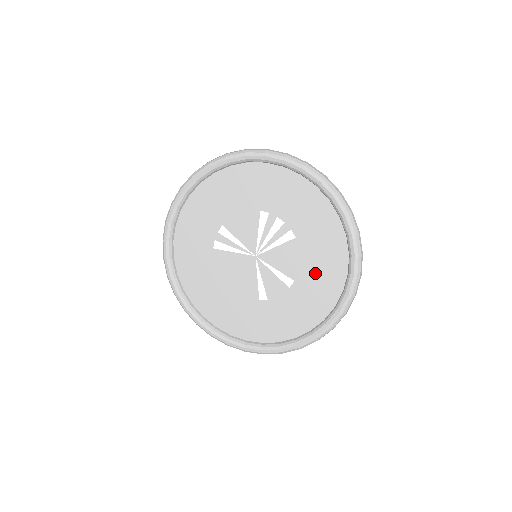
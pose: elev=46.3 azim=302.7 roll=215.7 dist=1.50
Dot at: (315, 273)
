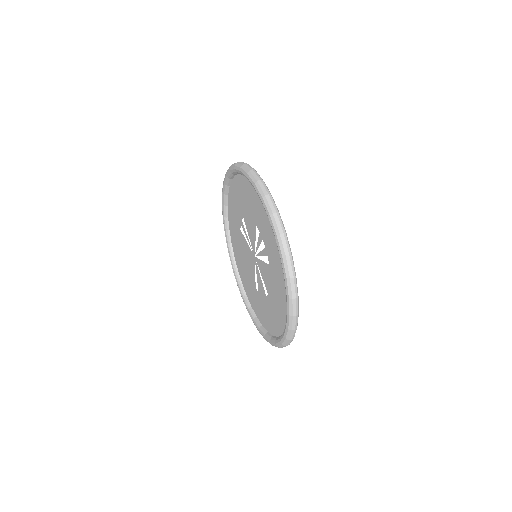
Dot at: (276, 301)
